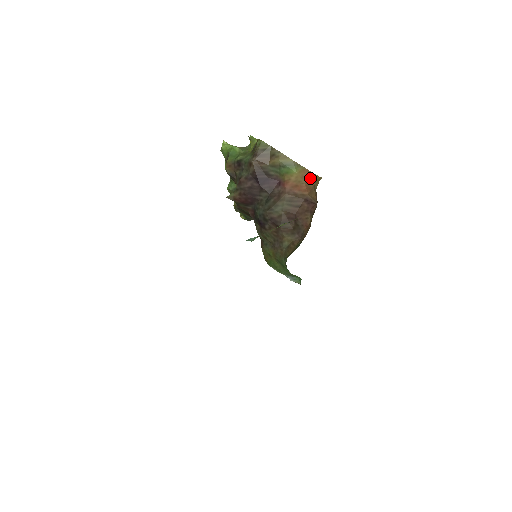
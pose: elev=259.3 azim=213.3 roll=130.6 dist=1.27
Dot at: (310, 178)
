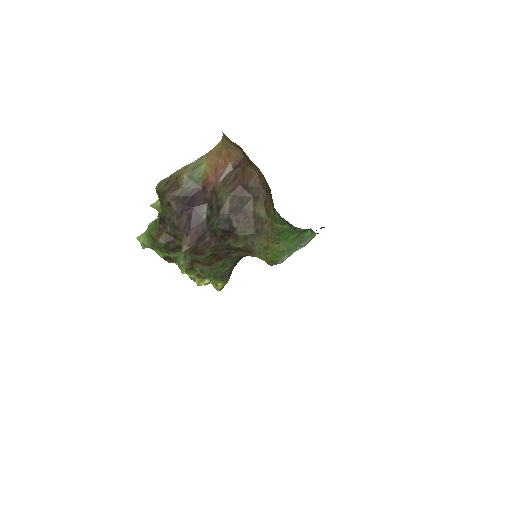
Dot at: (218, 151)
